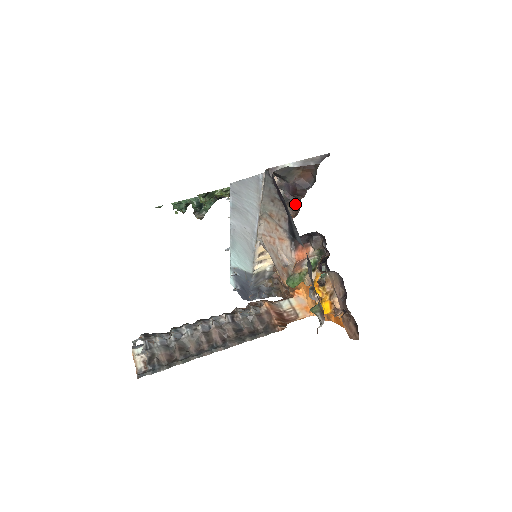
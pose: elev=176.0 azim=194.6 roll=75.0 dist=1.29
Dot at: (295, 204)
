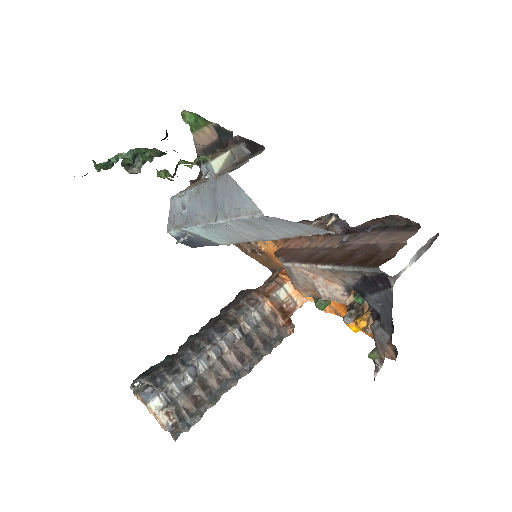
Dot at: (331, 224)
